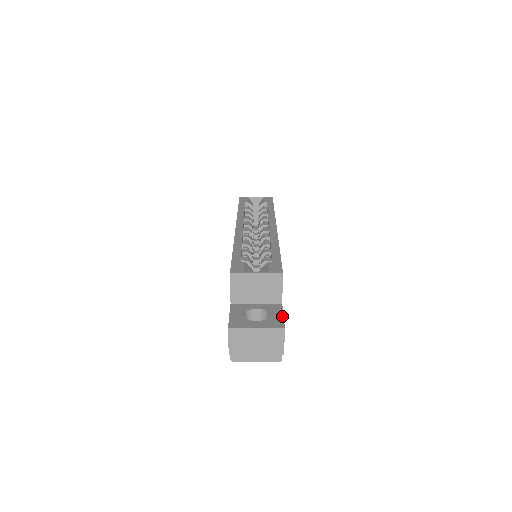
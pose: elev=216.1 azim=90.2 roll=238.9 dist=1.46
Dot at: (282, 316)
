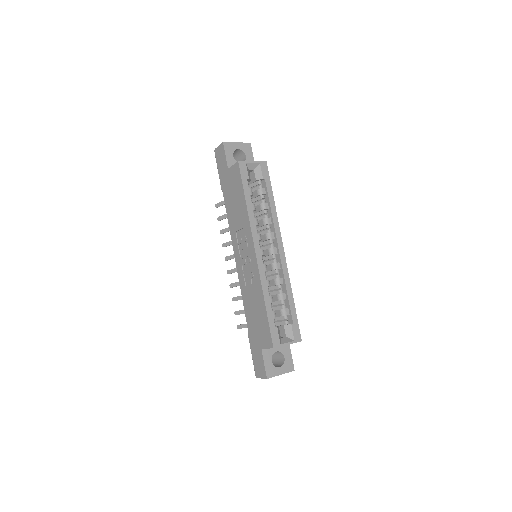
Dot at: occluded
